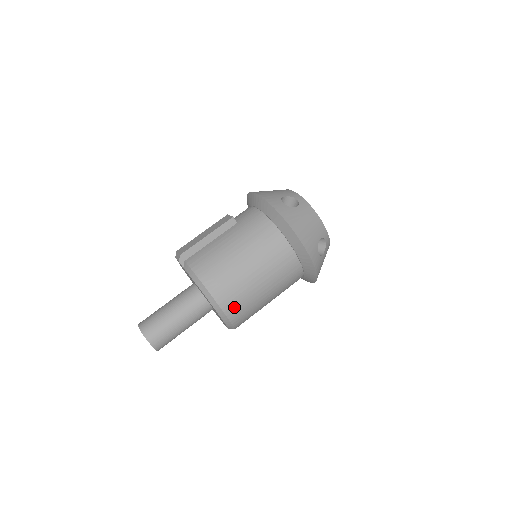
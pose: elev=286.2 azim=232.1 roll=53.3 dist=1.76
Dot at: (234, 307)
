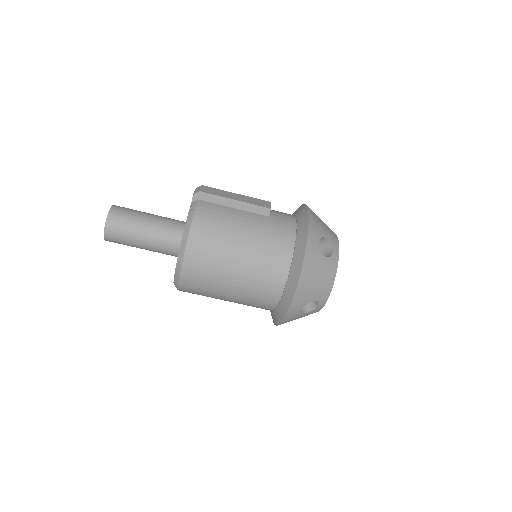
Dot at: (193, 275)
